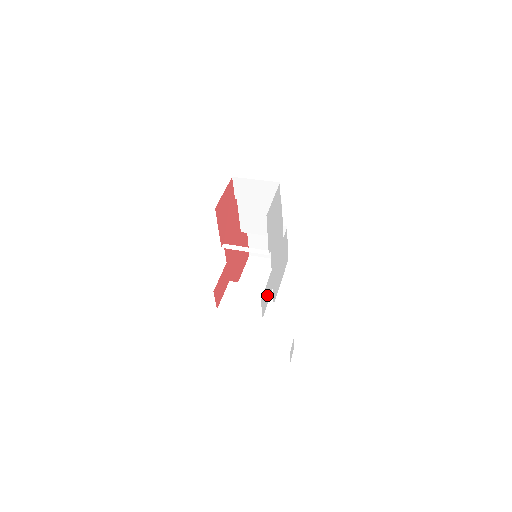
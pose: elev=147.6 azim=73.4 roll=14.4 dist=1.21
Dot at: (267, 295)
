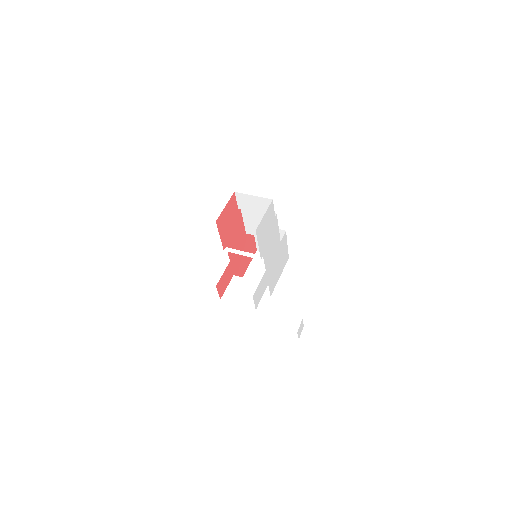
Dot at: (261, 291)
